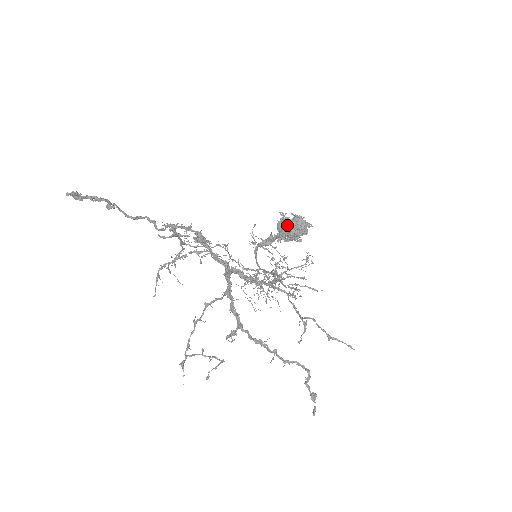
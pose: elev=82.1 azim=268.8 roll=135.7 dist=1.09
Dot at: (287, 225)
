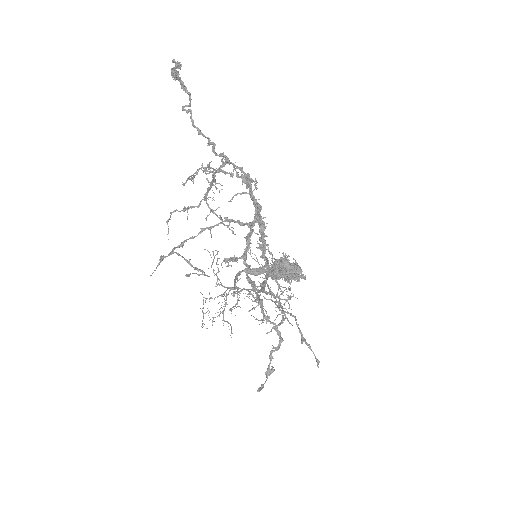
Dot at: (286, 263)
